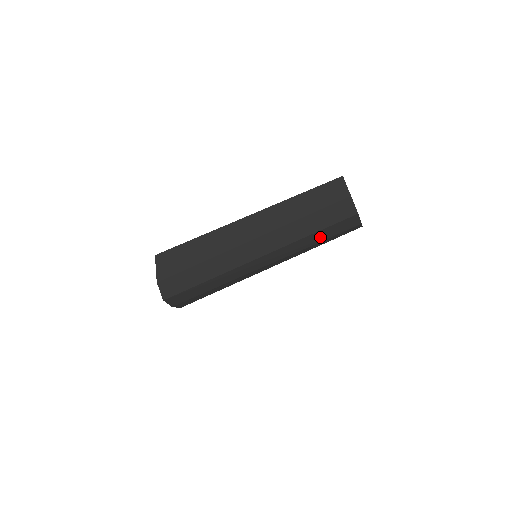
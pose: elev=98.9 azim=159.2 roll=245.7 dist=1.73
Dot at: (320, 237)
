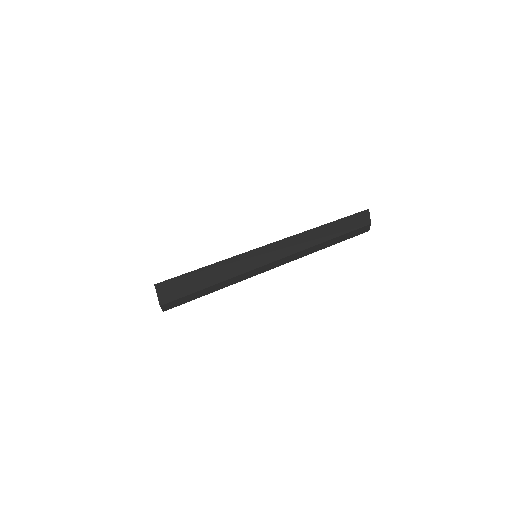
Dot at: occluded
